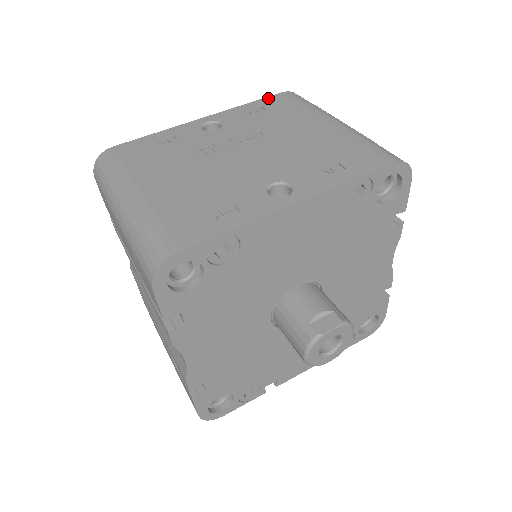
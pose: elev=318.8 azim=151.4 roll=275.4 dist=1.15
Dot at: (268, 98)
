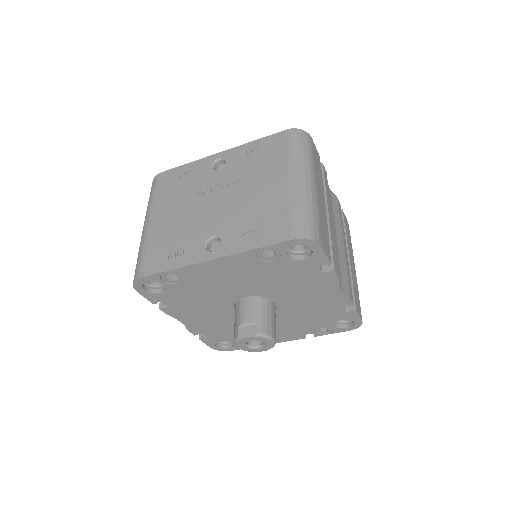
Dot at: (272, 136)
